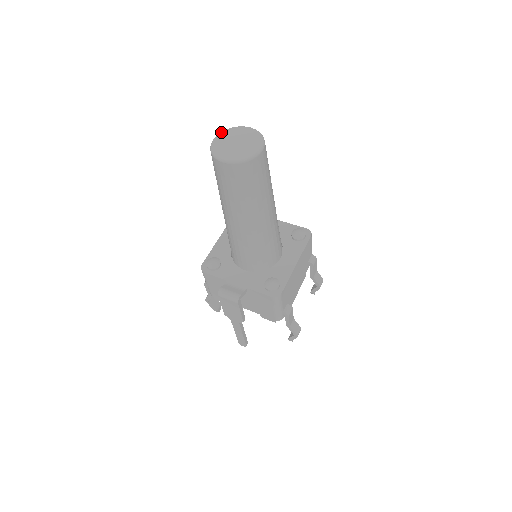
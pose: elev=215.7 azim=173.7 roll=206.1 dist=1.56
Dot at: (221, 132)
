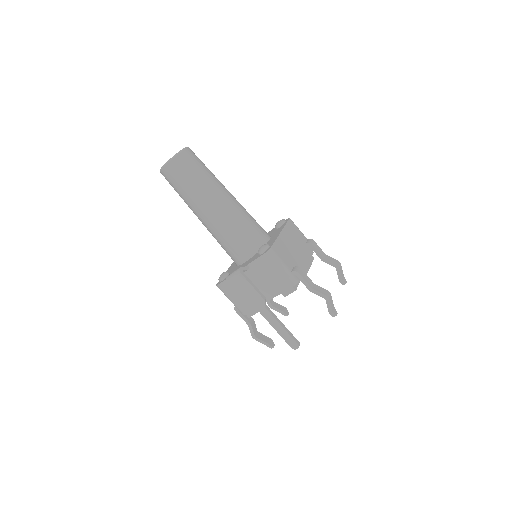
Dot at: occluded
